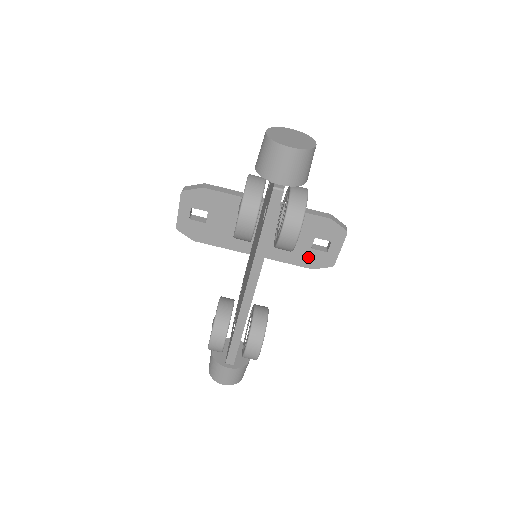
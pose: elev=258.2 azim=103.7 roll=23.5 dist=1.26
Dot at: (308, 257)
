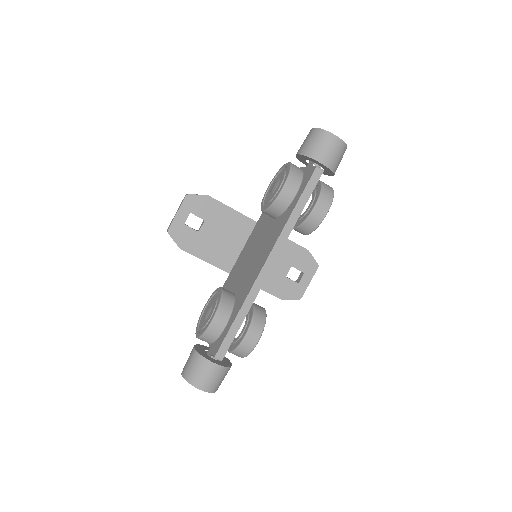
Dot at: (281, 286)
